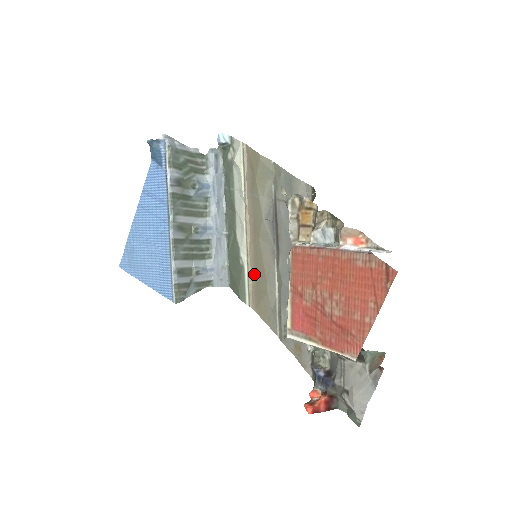
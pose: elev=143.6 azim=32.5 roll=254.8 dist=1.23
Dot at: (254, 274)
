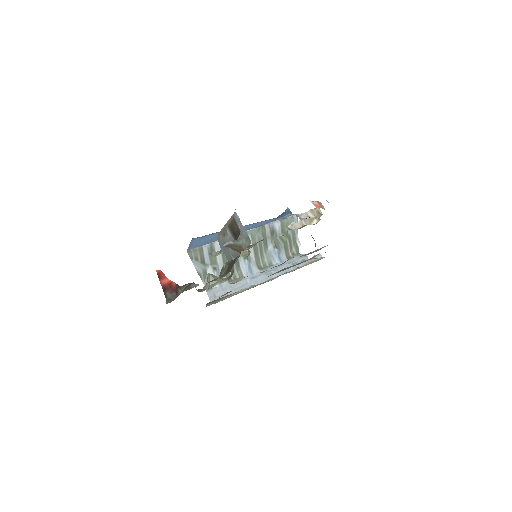
Dot at: occluded
